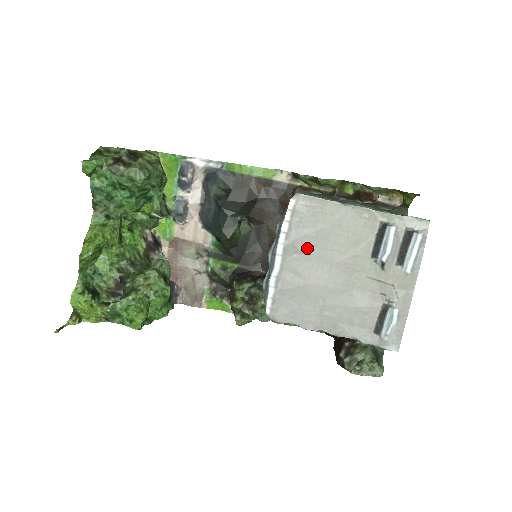
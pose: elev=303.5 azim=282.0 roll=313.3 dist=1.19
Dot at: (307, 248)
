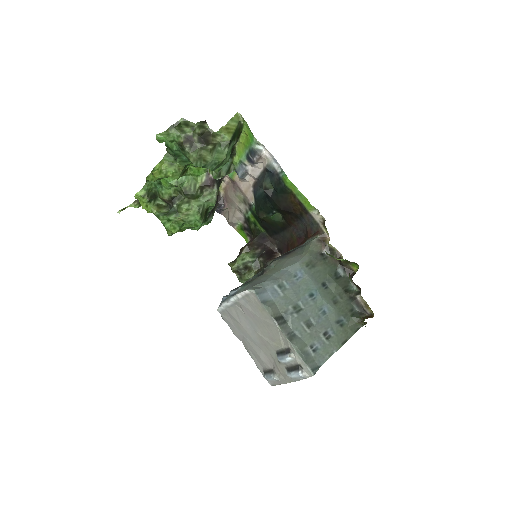
Dot at: (247, 313)
